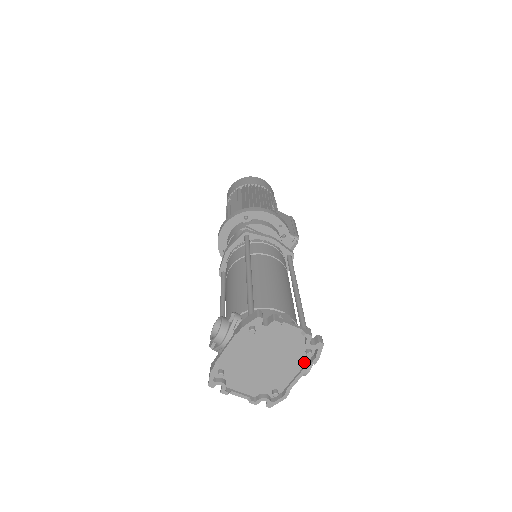
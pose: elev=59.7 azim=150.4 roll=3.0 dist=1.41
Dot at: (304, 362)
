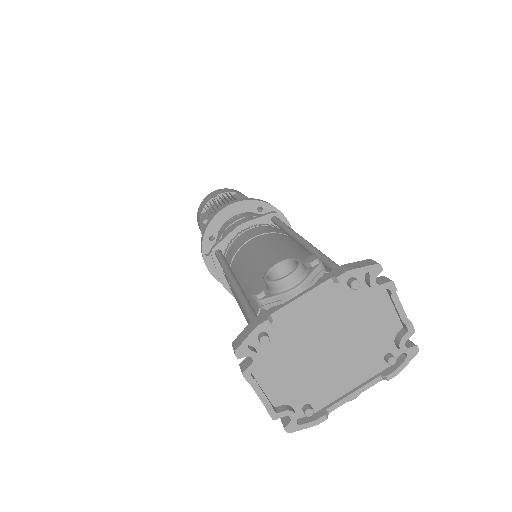
Dot at: (372, 373)
